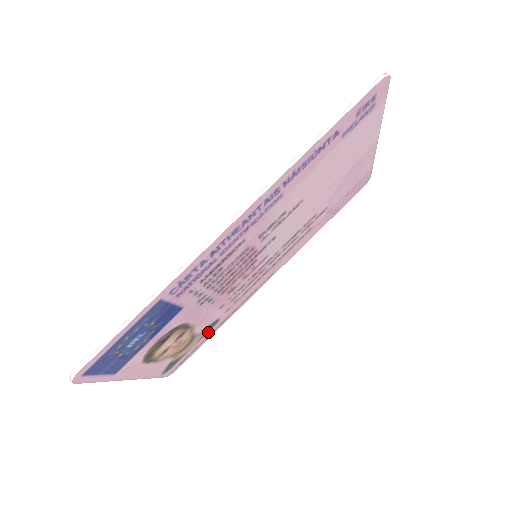
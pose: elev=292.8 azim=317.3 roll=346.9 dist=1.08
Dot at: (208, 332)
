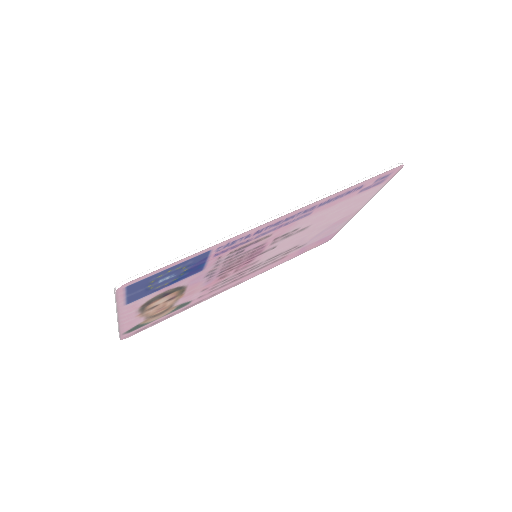
Dot at: (175, 310)
